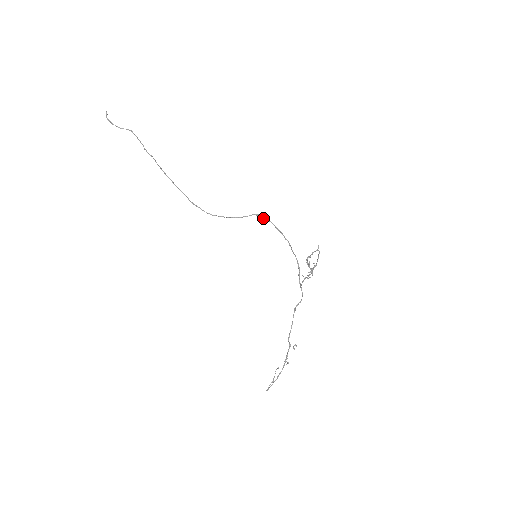
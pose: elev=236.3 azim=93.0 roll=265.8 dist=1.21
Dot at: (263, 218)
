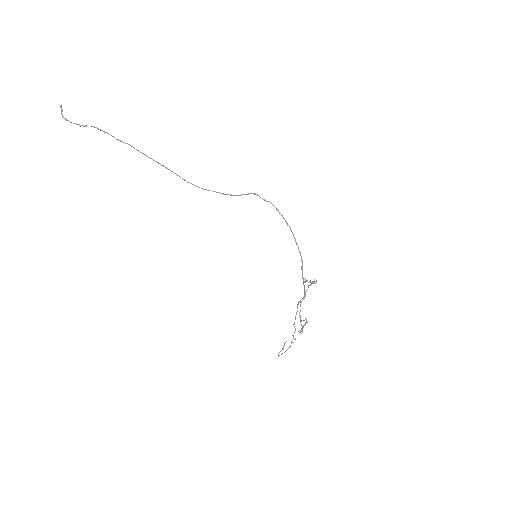
Dot at: (263, 199)
